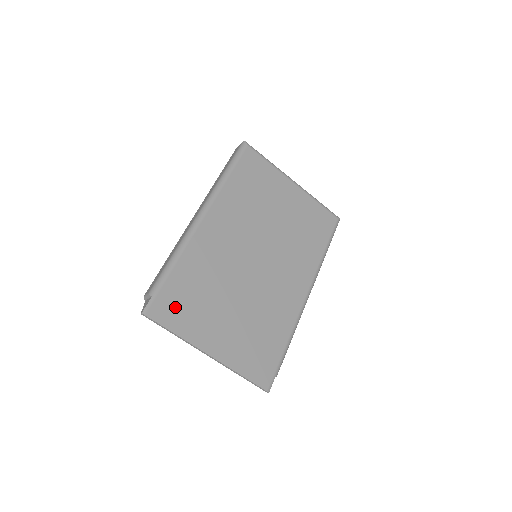
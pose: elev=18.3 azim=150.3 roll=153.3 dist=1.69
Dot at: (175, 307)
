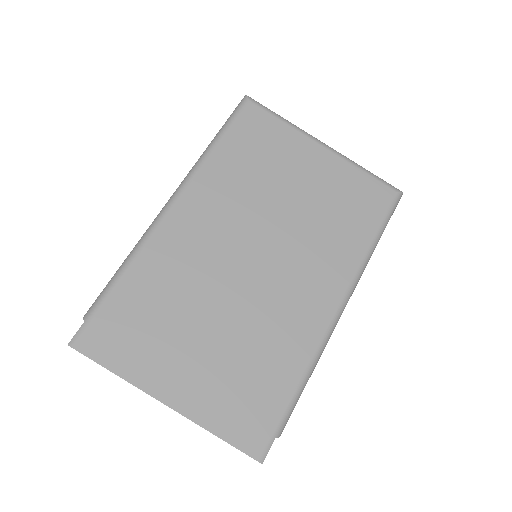
Dot at: (118, 335)
